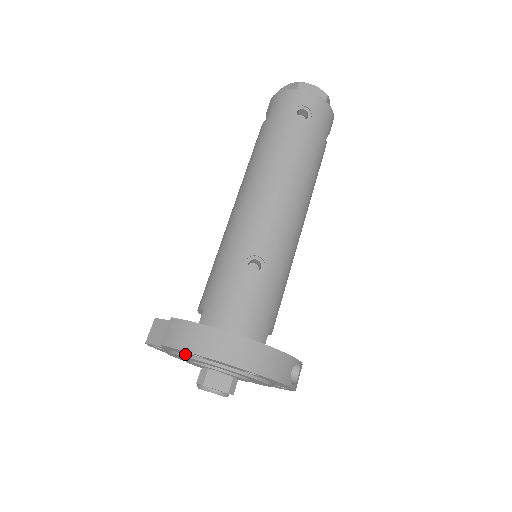
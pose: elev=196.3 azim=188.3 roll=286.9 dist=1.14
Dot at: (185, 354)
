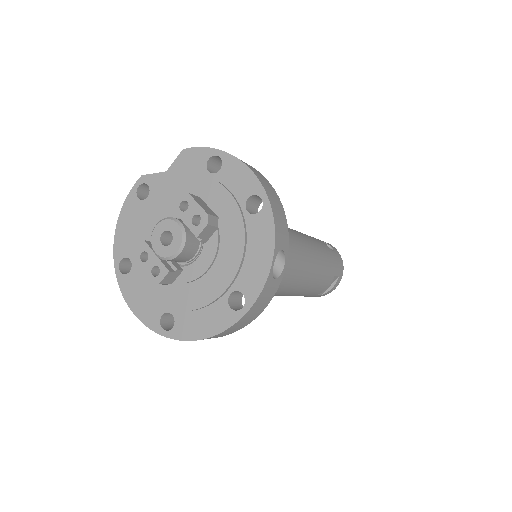
Dot at: (191, 175)
